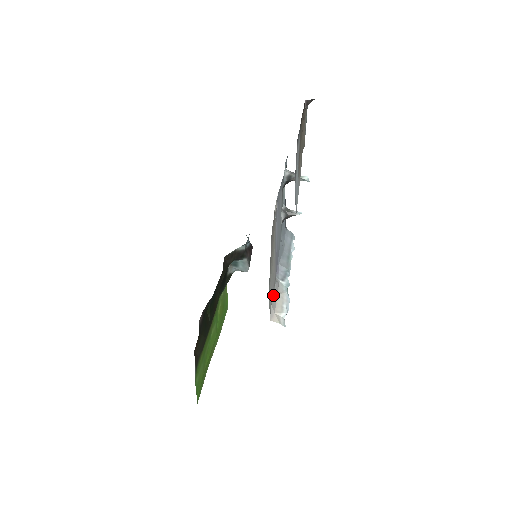
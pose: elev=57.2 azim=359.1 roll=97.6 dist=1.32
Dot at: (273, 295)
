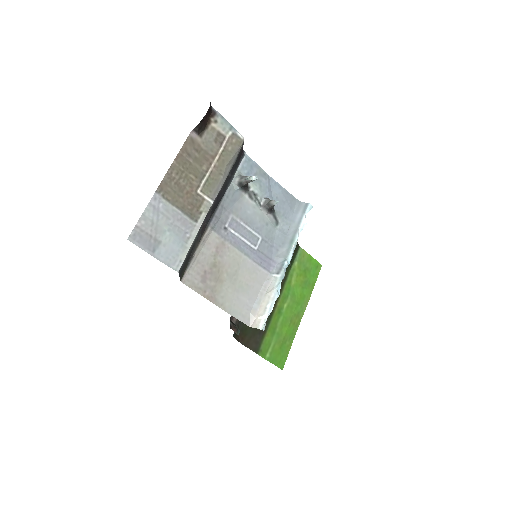
Dot at: (256, 300)
